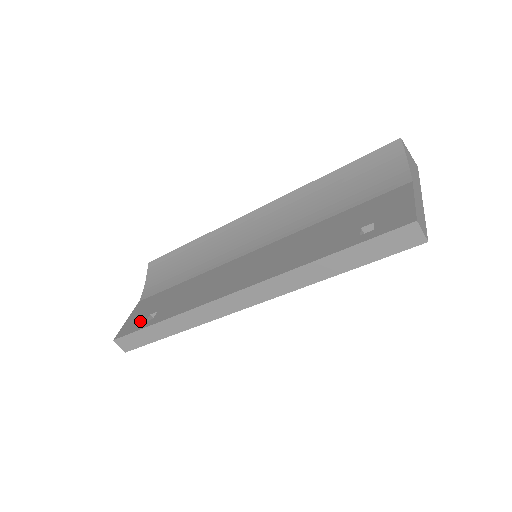
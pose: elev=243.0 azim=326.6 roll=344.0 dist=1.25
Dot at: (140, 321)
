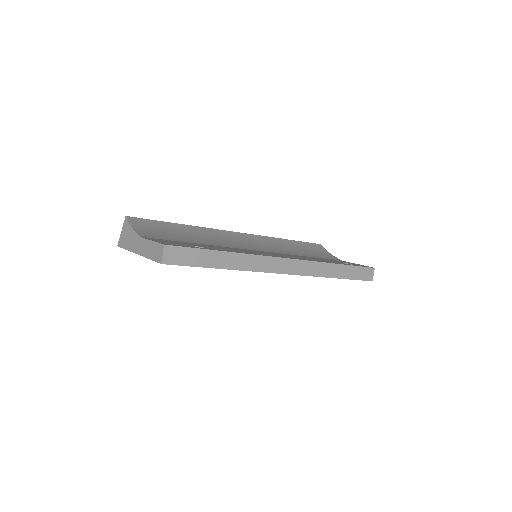
Dot at: (186, 245)
